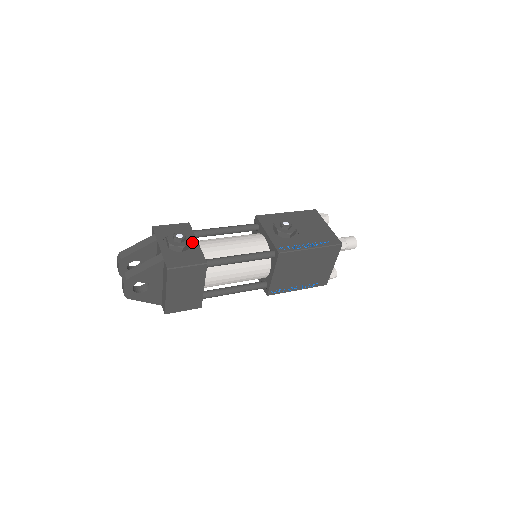
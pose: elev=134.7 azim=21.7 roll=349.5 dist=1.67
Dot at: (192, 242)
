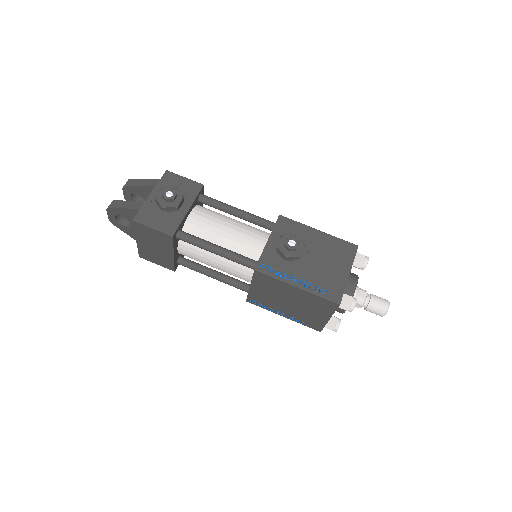
Dot at: (184, 206)
